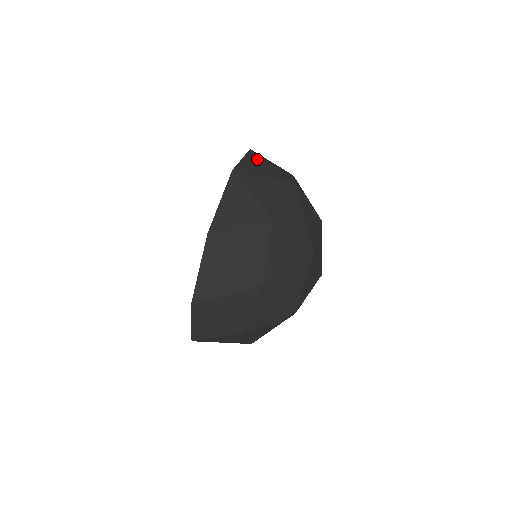
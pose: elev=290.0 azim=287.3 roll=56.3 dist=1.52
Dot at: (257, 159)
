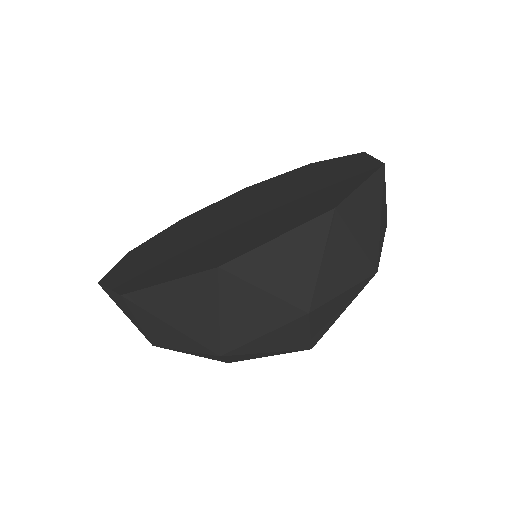
Dot at: (202, 293)
